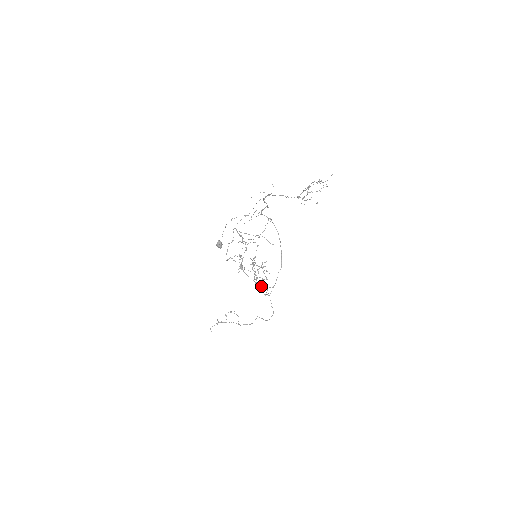
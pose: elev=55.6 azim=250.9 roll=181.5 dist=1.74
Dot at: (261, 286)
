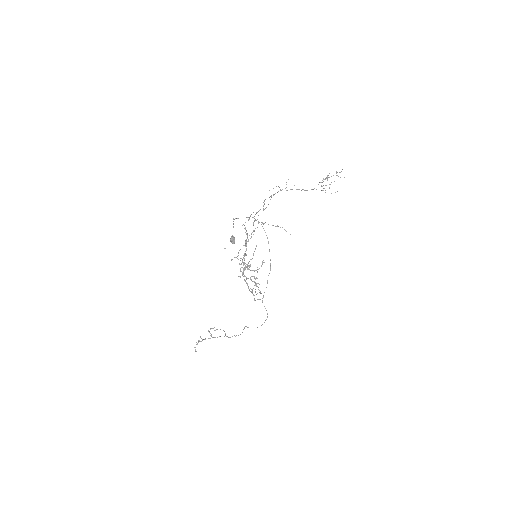
Dot at: (252, 291)
